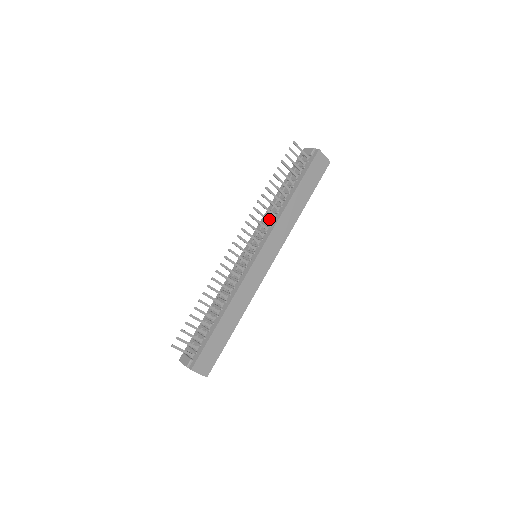
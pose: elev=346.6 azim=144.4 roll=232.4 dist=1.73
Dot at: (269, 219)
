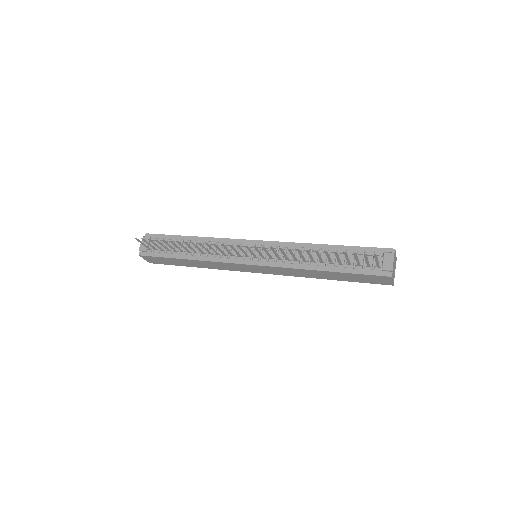
Dot at: occluded
